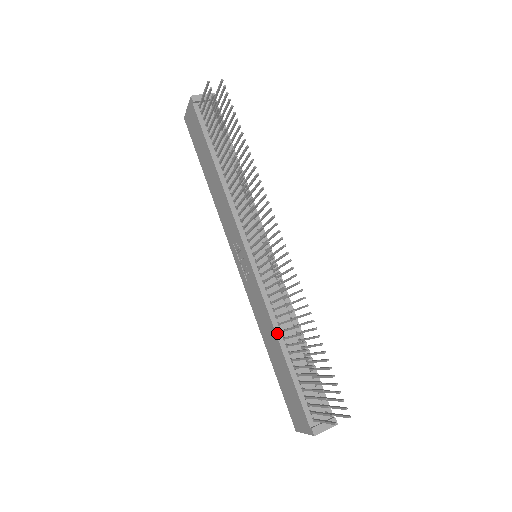
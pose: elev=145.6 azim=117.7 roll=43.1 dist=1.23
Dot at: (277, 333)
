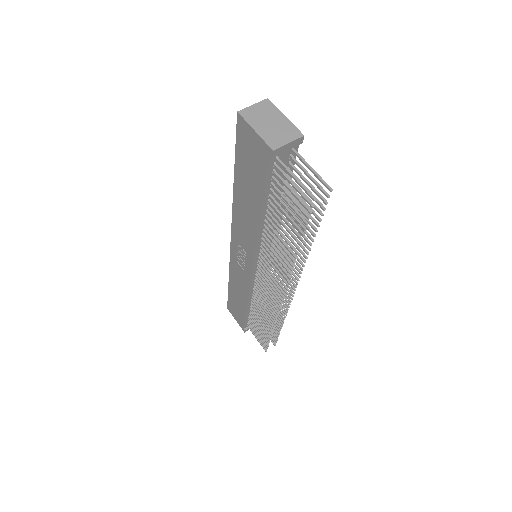
Dot at: (248, 301)
